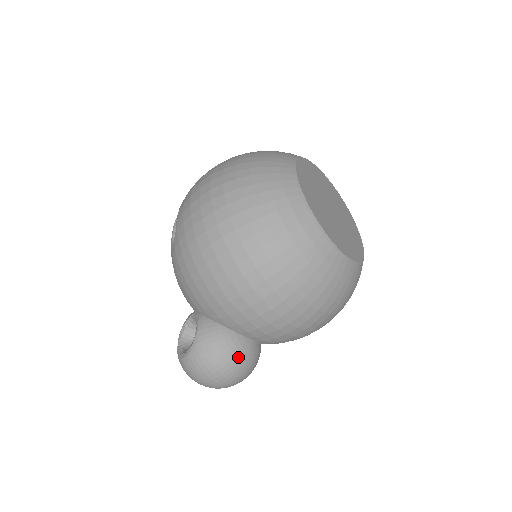
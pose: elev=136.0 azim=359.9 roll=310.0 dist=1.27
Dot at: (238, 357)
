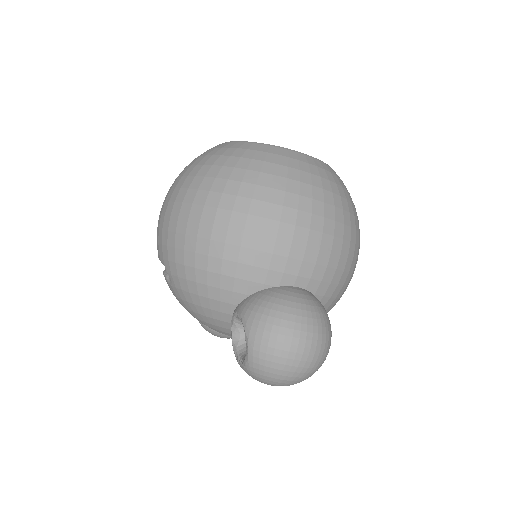
Dot at: (296, 302)
